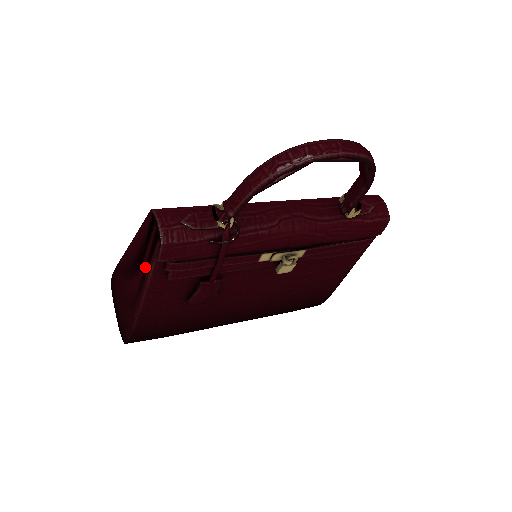
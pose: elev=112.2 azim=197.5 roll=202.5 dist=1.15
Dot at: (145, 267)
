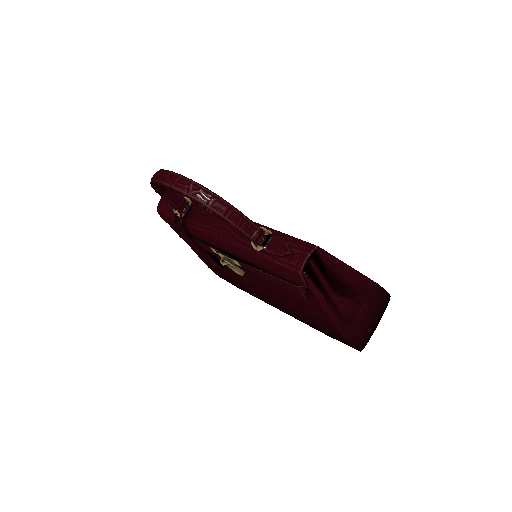
Dot at: occluded
